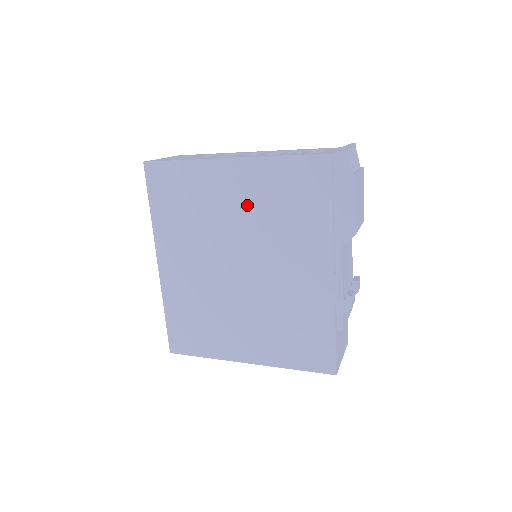
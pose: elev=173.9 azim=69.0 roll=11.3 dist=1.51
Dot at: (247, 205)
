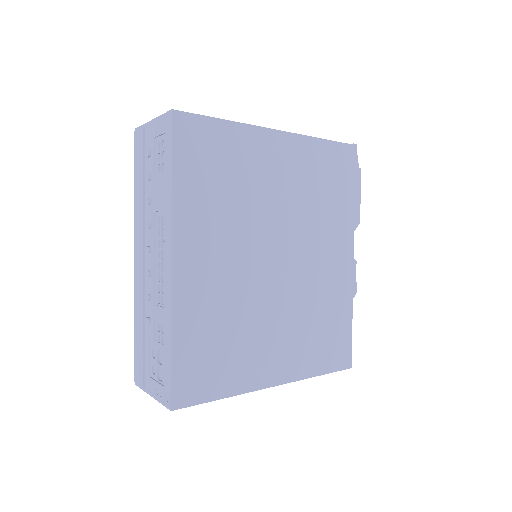
Dot at: (290, 185)
